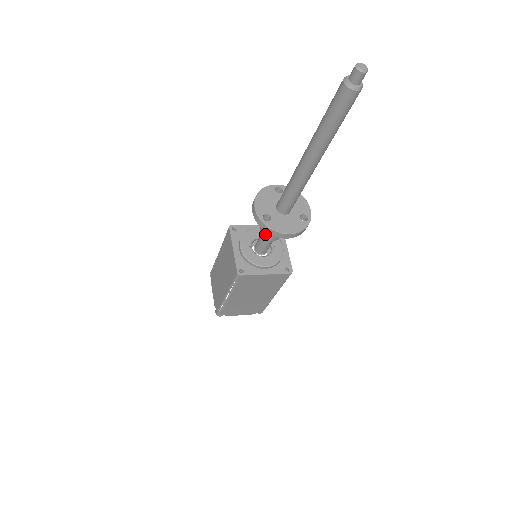
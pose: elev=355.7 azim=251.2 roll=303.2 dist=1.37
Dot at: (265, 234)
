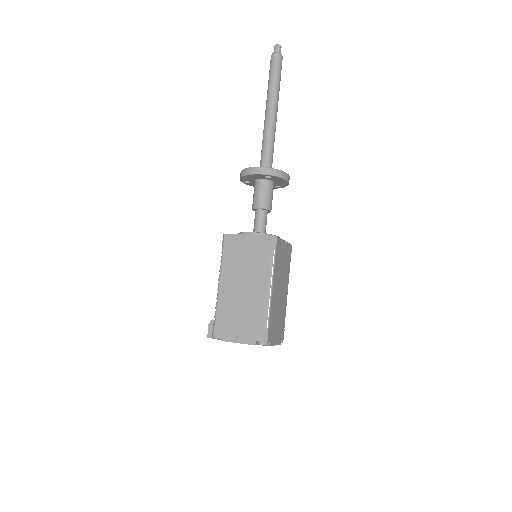
Dot at: (265, 202)
